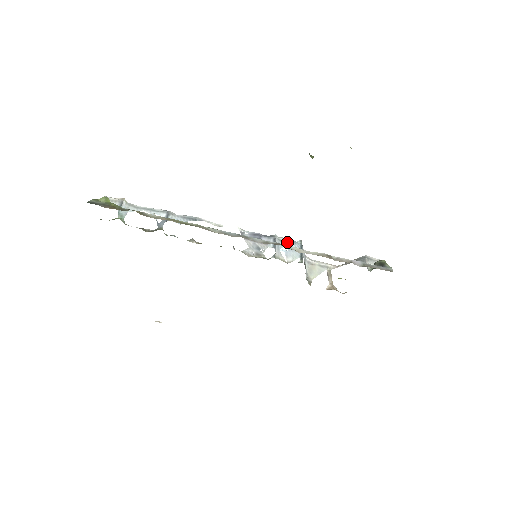
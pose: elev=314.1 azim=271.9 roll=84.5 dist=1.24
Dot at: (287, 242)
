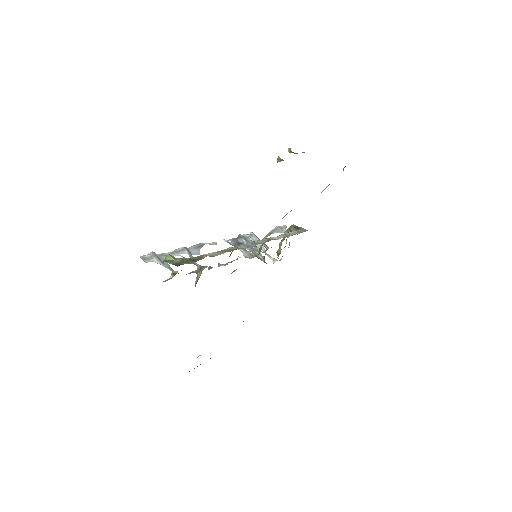
Dot at: (248, 237)
